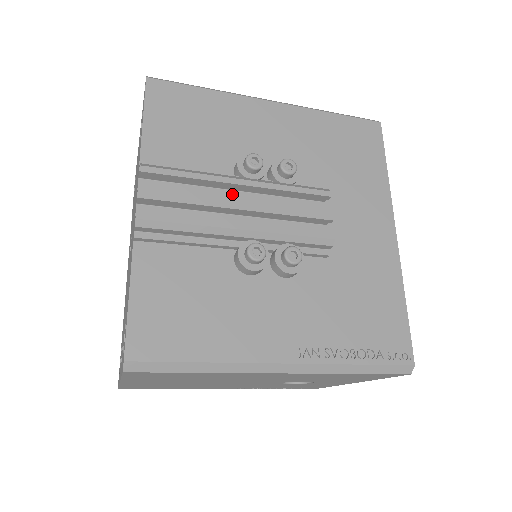
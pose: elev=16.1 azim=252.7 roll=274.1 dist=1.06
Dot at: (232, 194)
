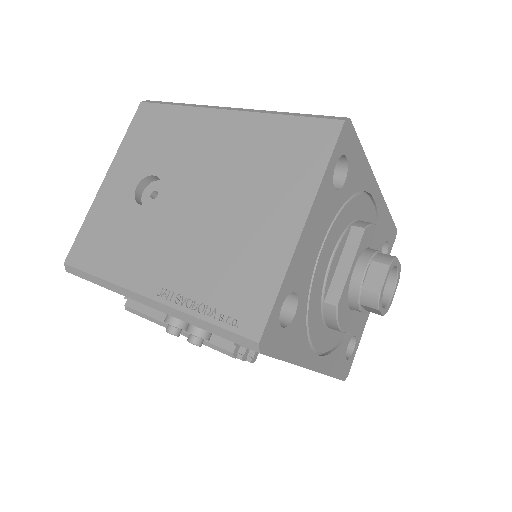
Dot at: occluded
